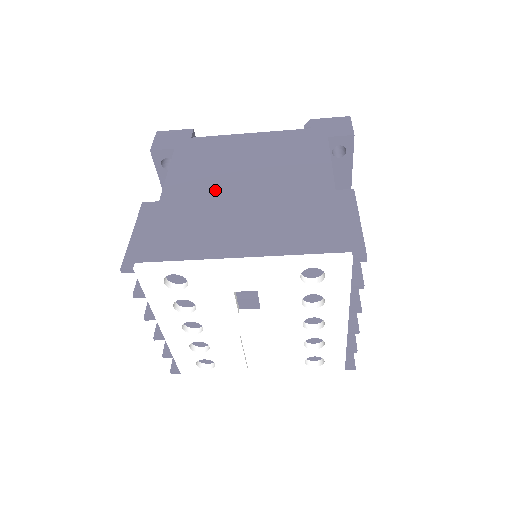
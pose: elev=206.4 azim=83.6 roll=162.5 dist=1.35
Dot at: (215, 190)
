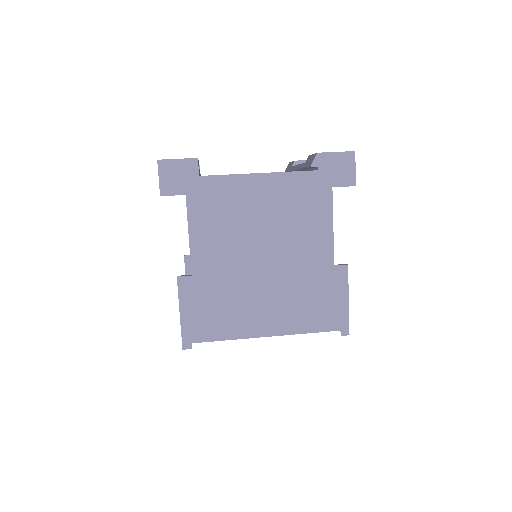
Dot at: (238, 263)
